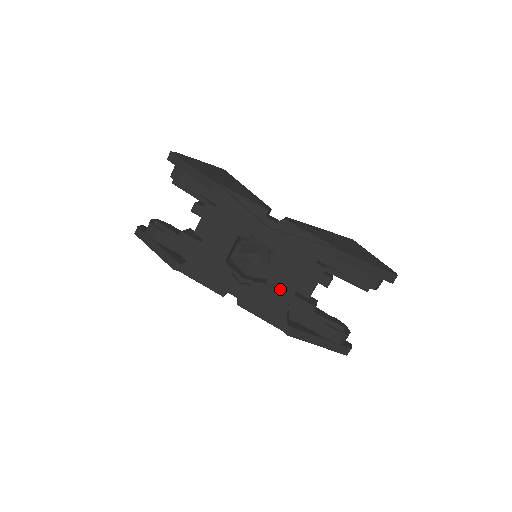
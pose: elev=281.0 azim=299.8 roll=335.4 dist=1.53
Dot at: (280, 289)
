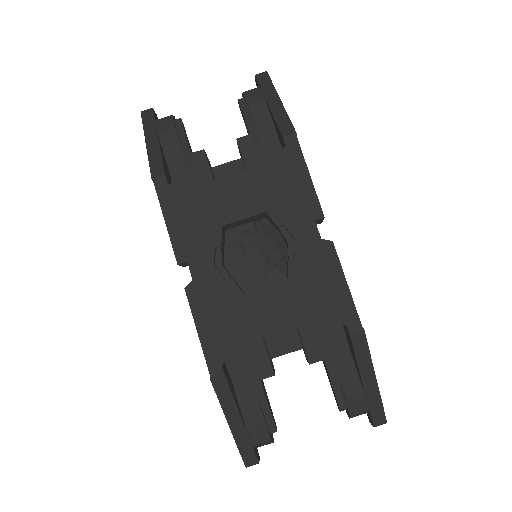
Dot at: (255, 315)
